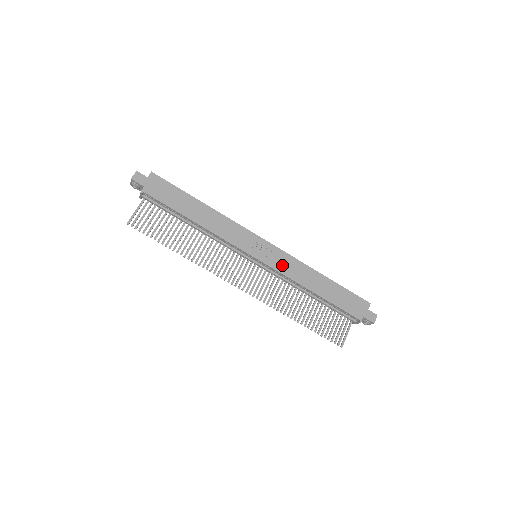
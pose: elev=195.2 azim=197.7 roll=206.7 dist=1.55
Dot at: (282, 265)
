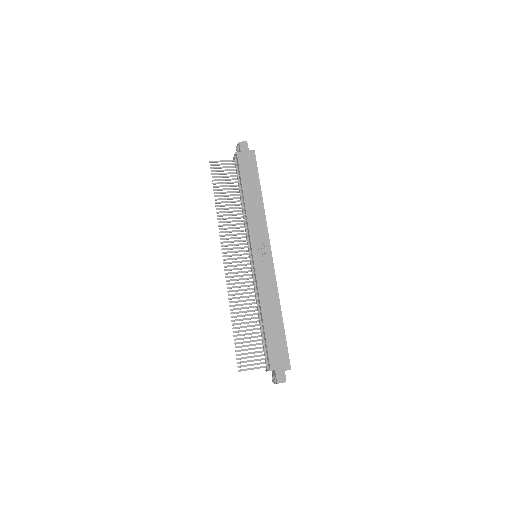
Dot at: (263, 276)
